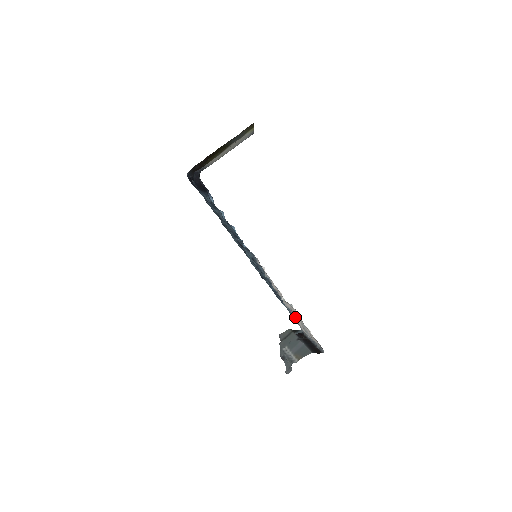
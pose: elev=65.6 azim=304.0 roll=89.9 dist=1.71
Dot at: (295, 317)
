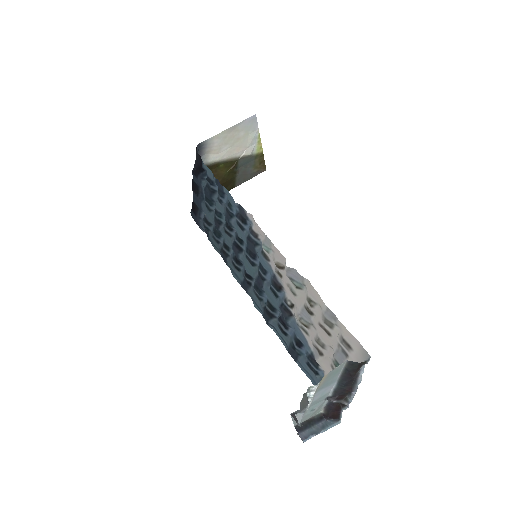
Dot at: (316, 339)
